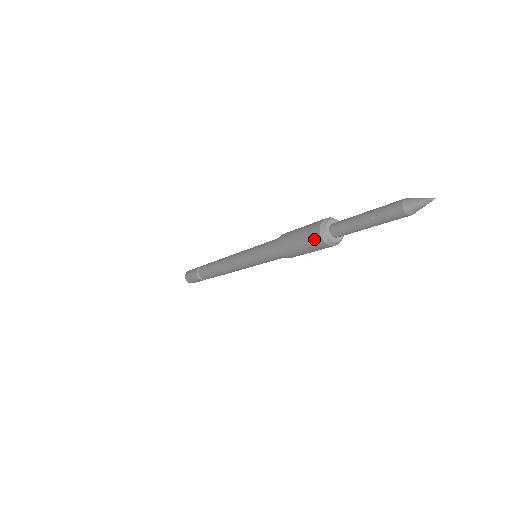
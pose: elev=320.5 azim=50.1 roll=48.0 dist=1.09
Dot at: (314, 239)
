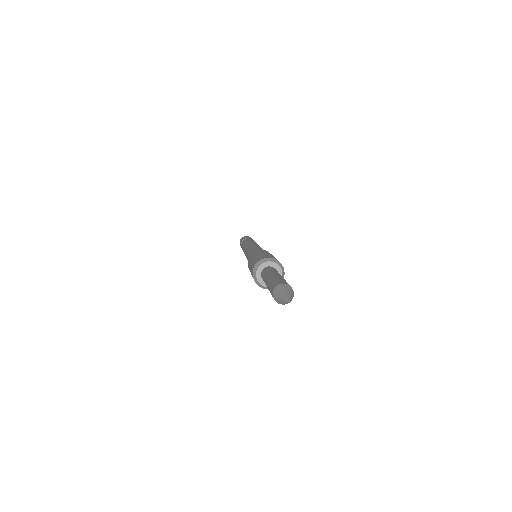
Dot at: occluded
